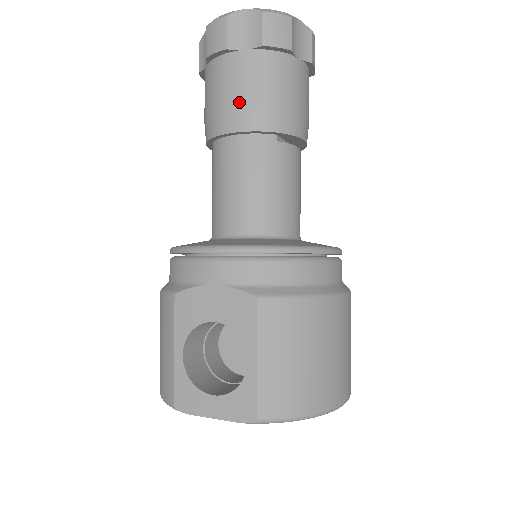
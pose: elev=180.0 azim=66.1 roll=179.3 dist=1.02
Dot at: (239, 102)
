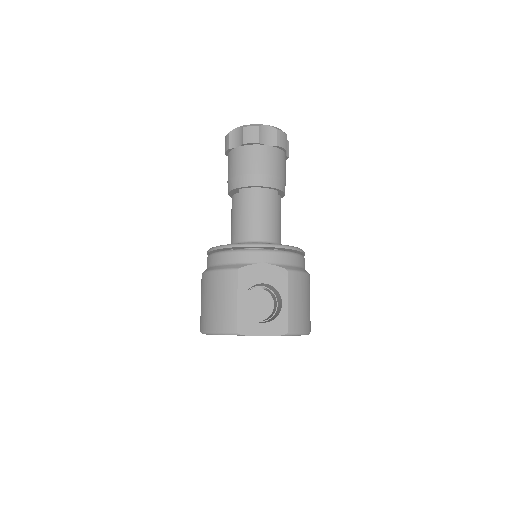
Dot at: (264, 171)
